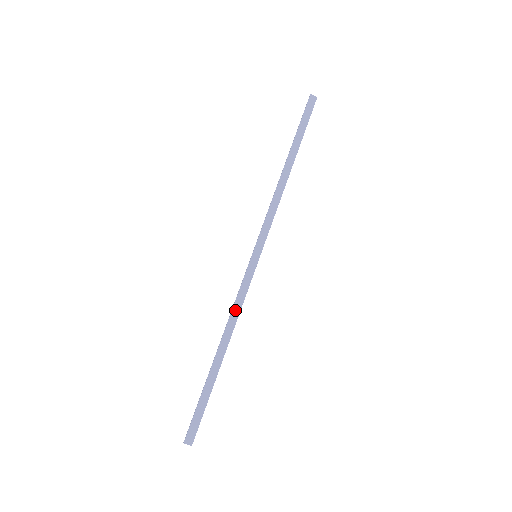
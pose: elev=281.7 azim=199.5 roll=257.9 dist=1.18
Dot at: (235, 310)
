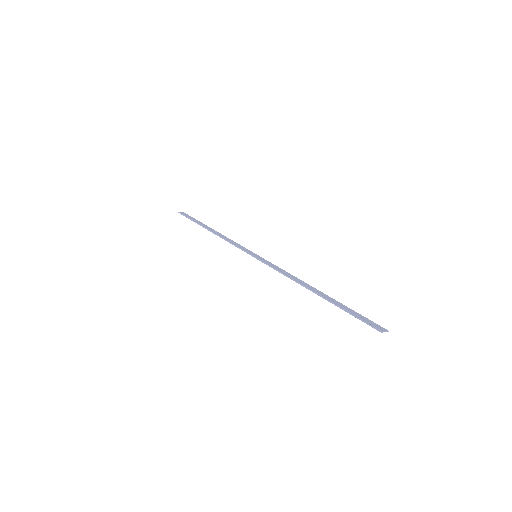
Dot at: (287, 274)
